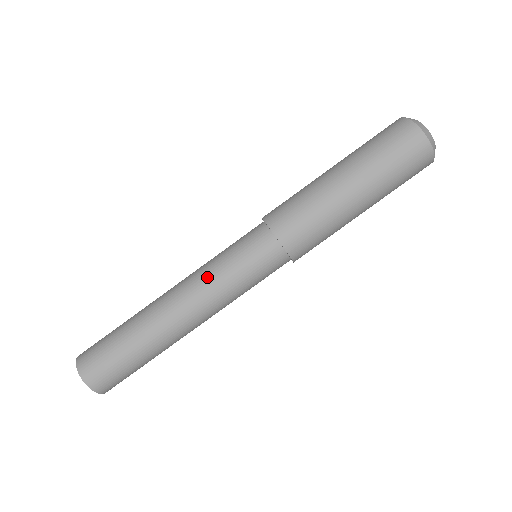
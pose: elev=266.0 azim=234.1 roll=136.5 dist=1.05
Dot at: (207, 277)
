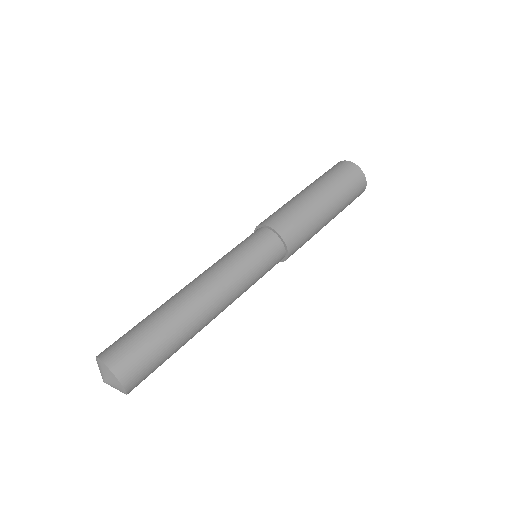
Dot at: (215, 263)
